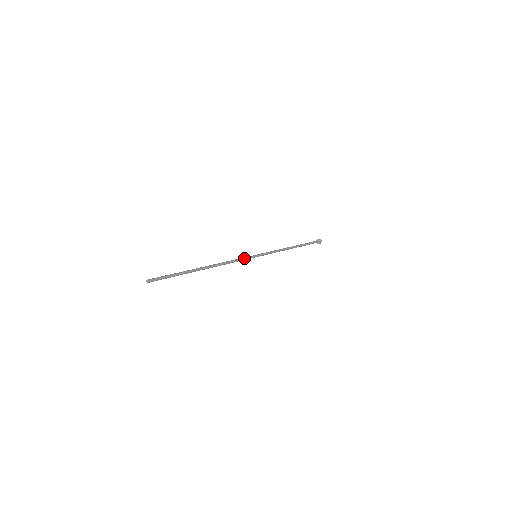
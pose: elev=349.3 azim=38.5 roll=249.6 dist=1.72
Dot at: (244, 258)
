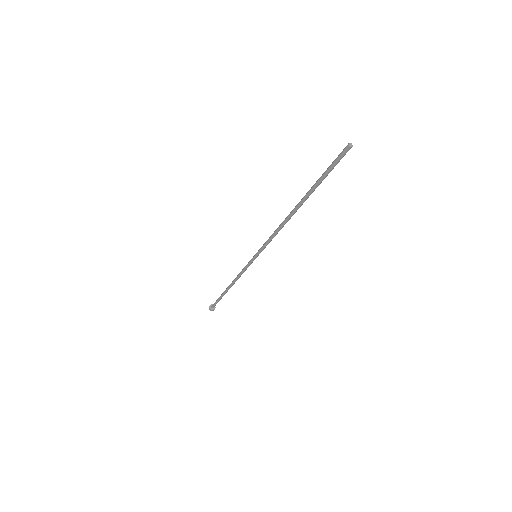
Dot at: (265, 243)
